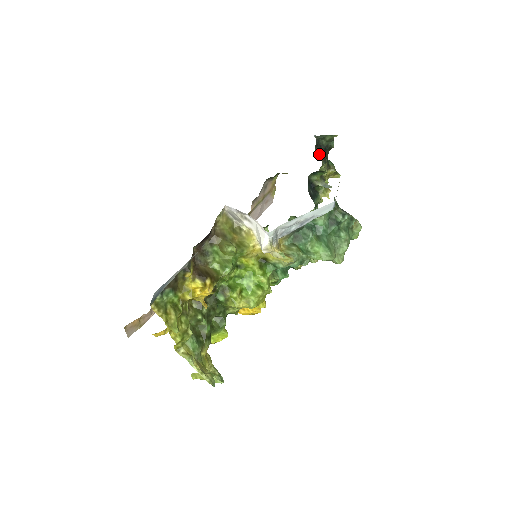
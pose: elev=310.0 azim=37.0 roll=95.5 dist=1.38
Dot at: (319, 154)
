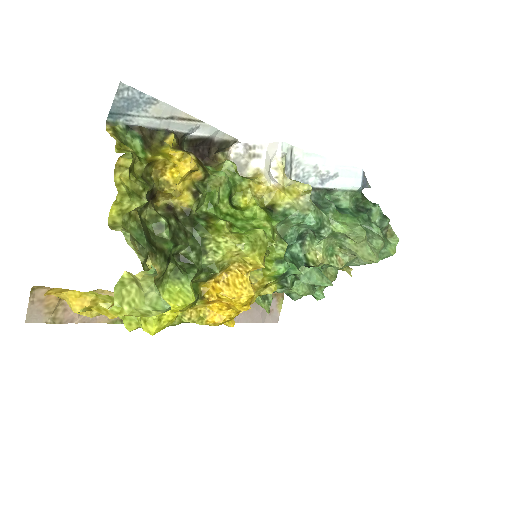
Dot at: occluded
